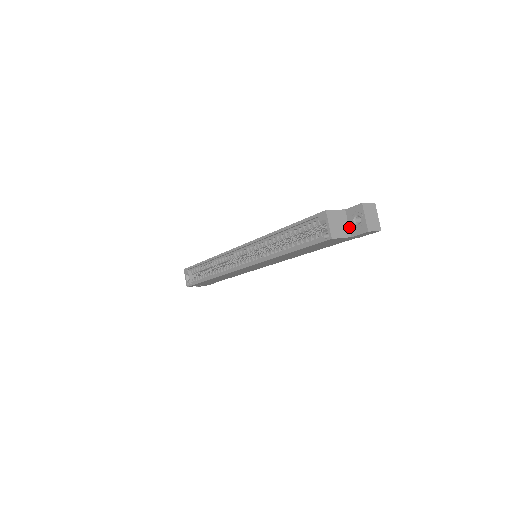
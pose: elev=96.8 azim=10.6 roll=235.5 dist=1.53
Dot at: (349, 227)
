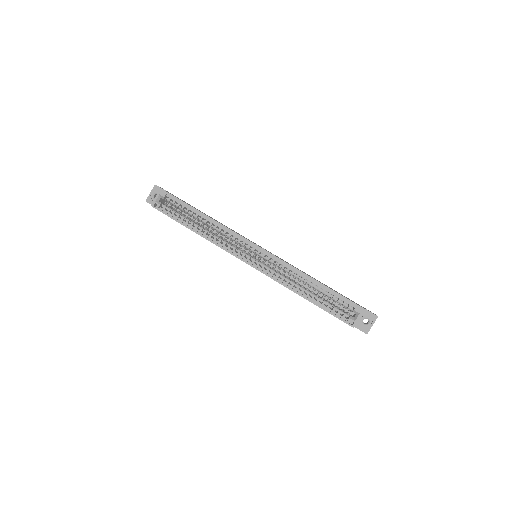
Dot at: occluded
